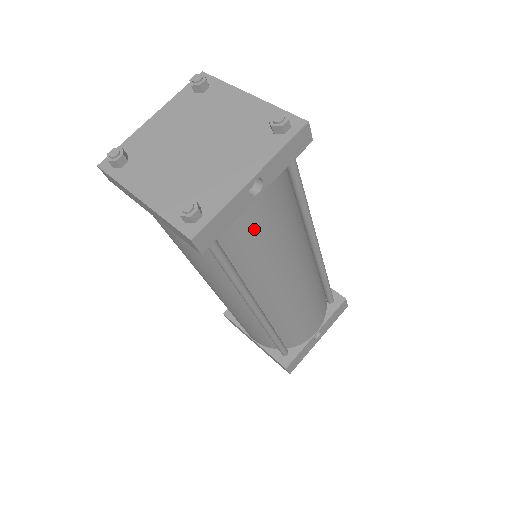
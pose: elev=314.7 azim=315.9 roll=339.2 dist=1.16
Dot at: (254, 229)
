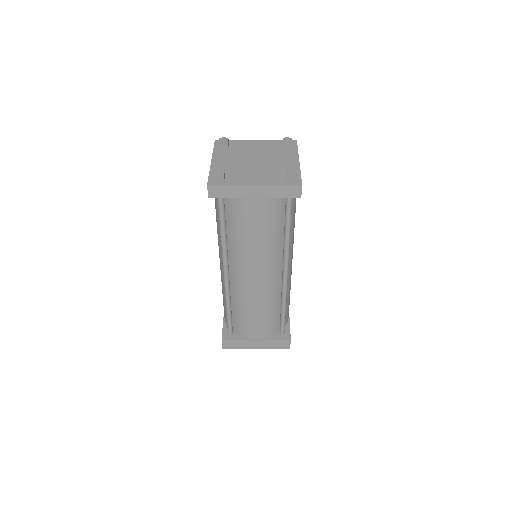
Dot at: occluded
